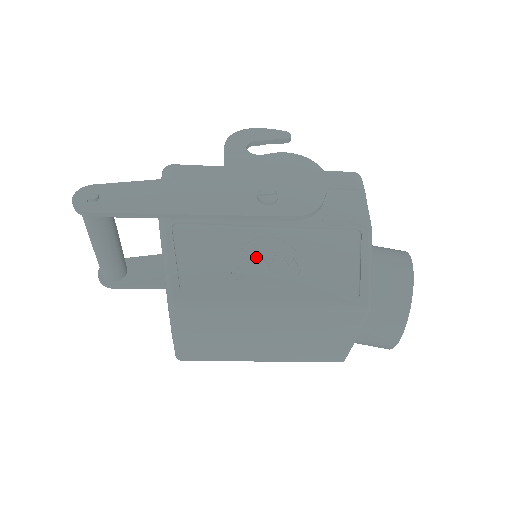
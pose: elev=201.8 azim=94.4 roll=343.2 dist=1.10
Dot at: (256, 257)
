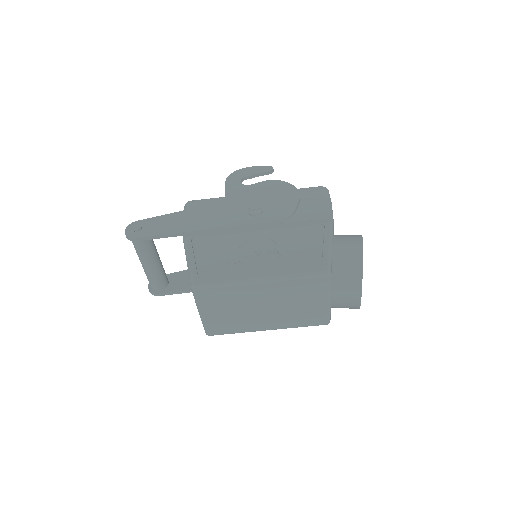
Dot at: (249, 251)
